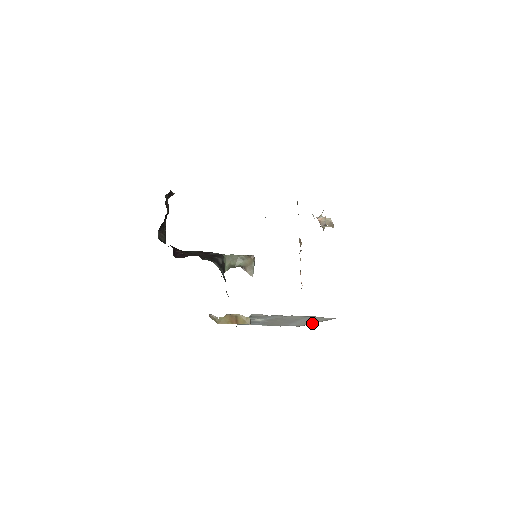
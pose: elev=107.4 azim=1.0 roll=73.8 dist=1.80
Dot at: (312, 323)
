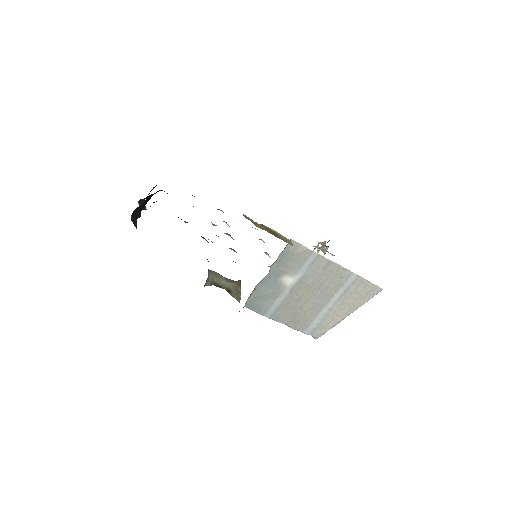
Dot at: (344, 314)
